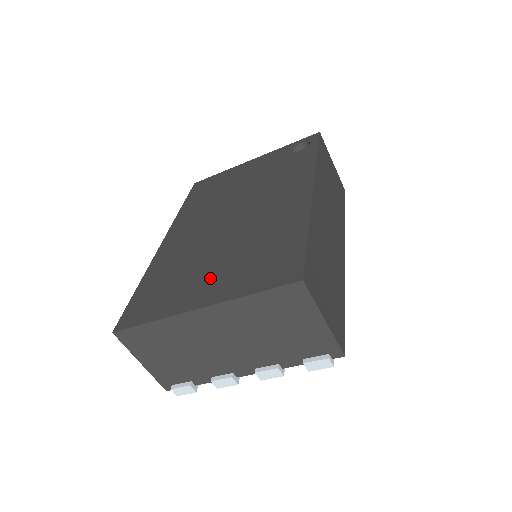
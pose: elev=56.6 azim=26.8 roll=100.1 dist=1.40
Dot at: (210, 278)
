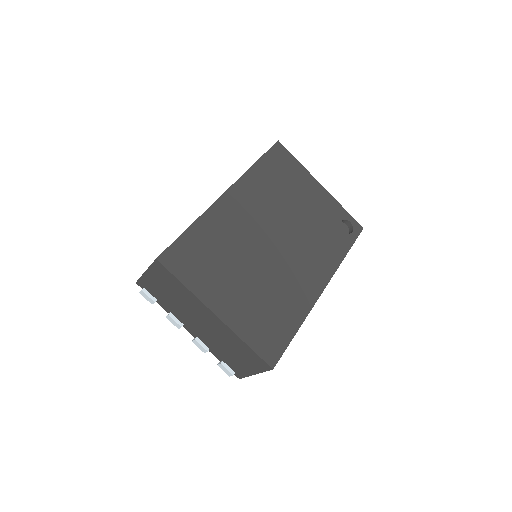
Dot at: (235, 293)
